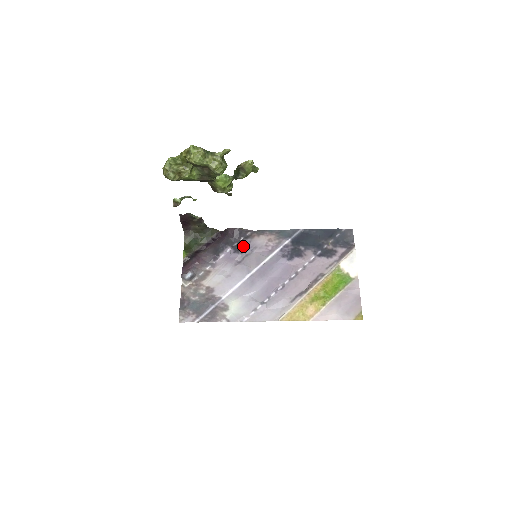
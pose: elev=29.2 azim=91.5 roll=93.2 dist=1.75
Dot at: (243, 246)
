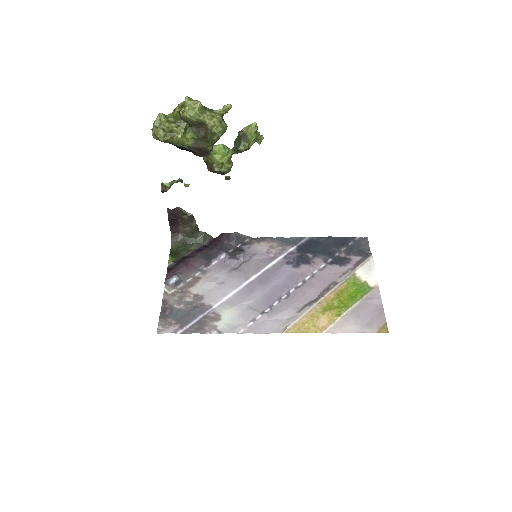
Dot at: (240, 251)
